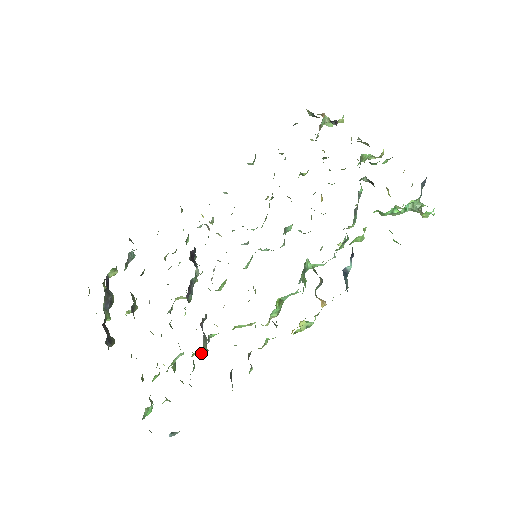
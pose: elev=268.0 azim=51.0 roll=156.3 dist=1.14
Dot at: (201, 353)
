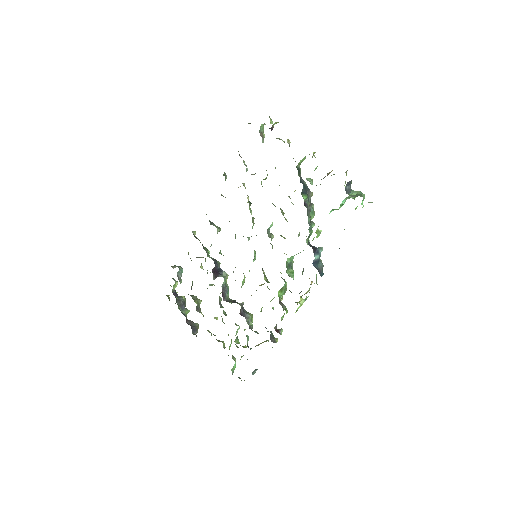
Dot at: occluded
